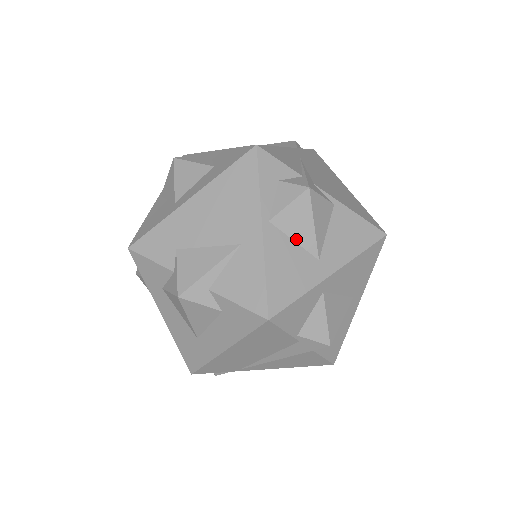
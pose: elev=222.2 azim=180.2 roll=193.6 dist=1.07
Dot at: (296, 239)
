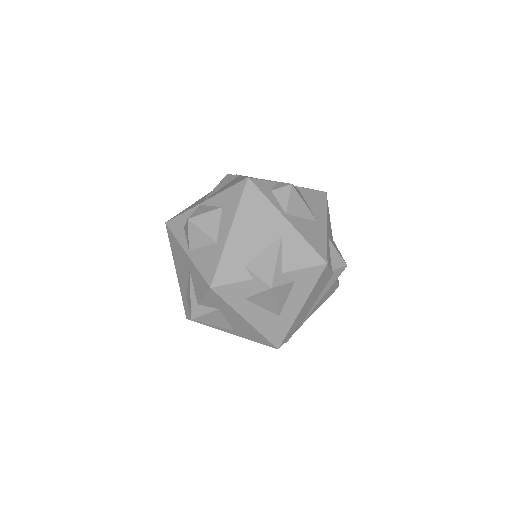
Dot at: (302, 216)
